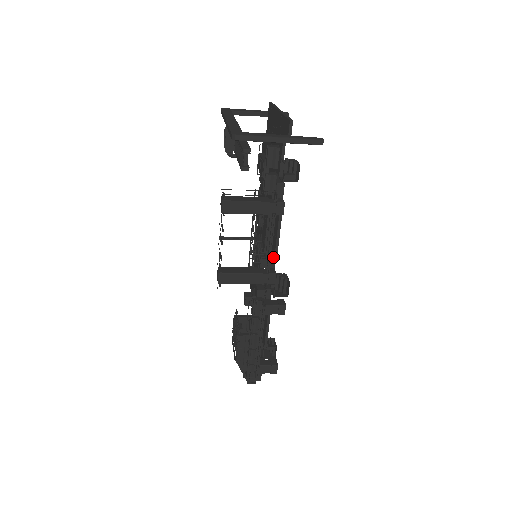
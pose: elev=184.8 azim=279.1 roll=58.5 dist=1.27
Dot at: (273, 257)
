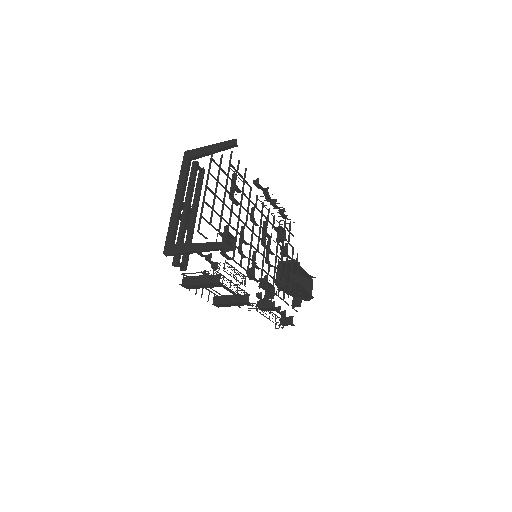
Dot at: (253, 277)
